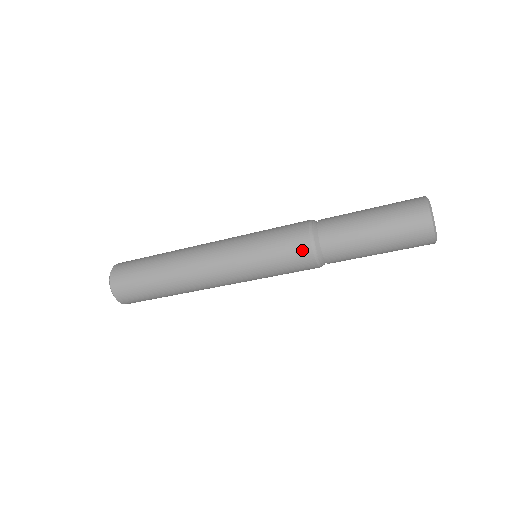
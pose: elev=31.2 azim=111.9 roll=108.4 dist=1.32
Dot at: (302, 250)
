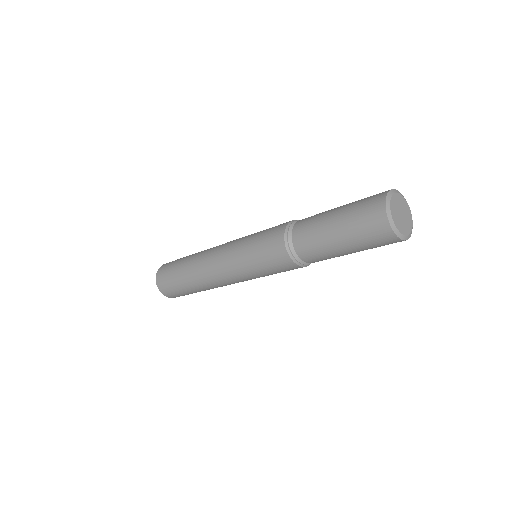
Dot at: (283, 260)
